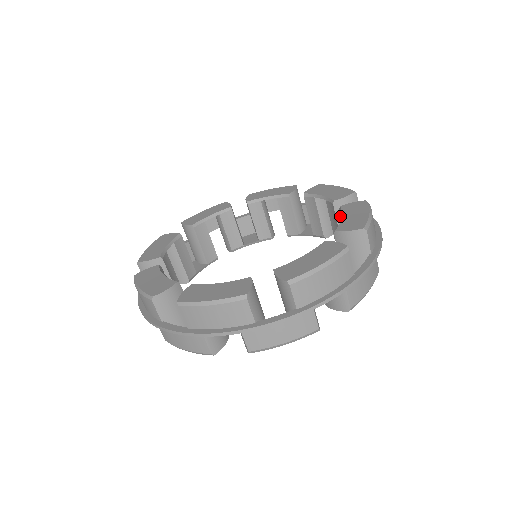
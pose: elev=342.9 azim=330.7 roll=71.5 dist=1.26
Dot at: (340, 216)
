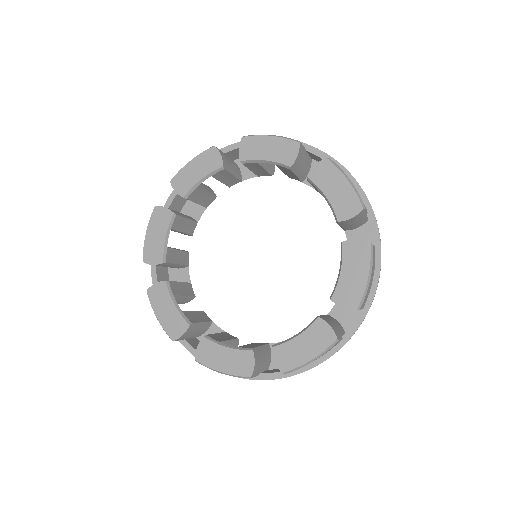
Dot at: occluded
